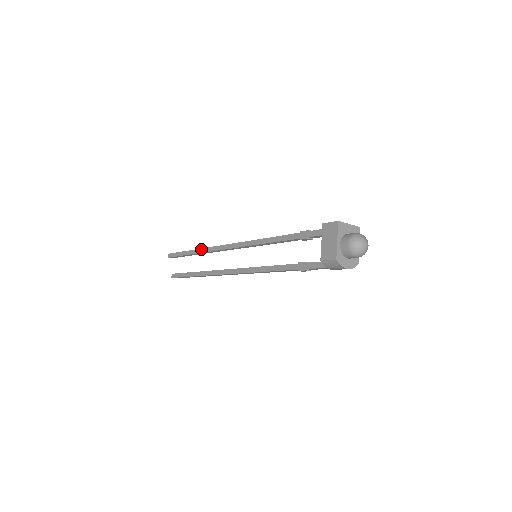
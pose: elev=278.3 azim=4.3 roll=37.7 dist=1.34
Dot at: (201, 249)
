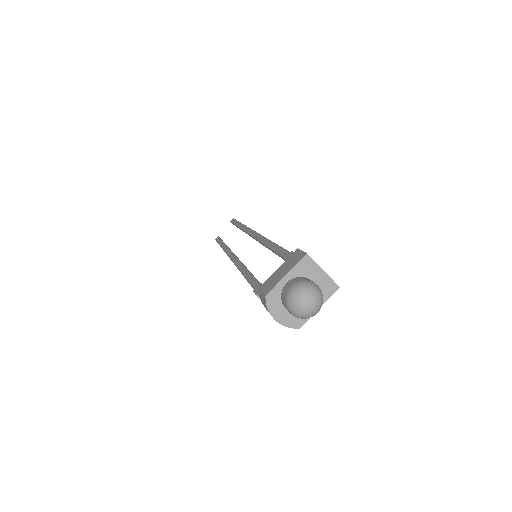
Dot at: (244, 226)
